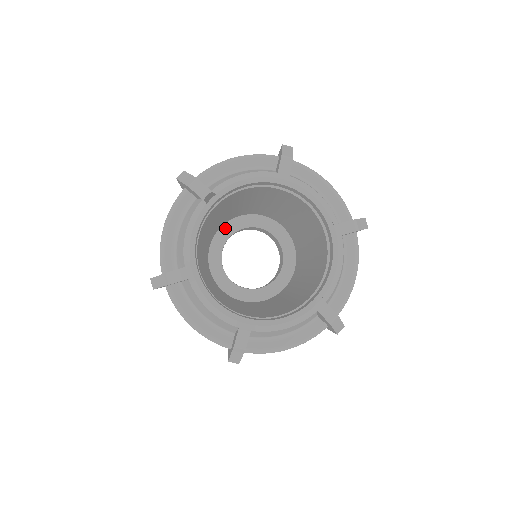
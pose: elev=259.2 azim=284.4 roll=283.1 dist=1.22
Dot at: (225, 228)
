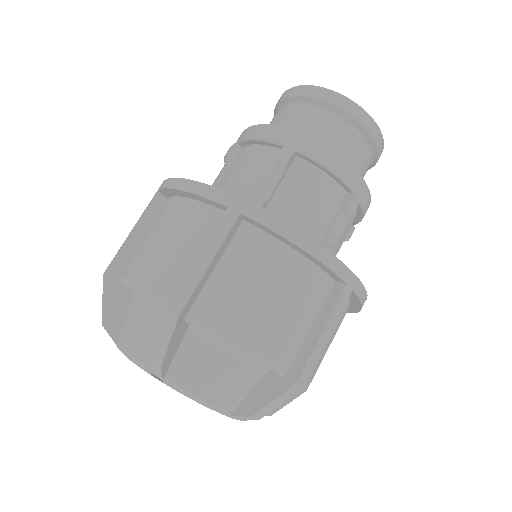
Dot at: occluded
